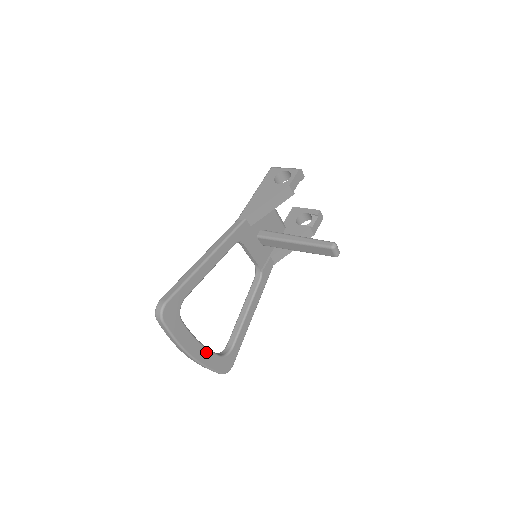
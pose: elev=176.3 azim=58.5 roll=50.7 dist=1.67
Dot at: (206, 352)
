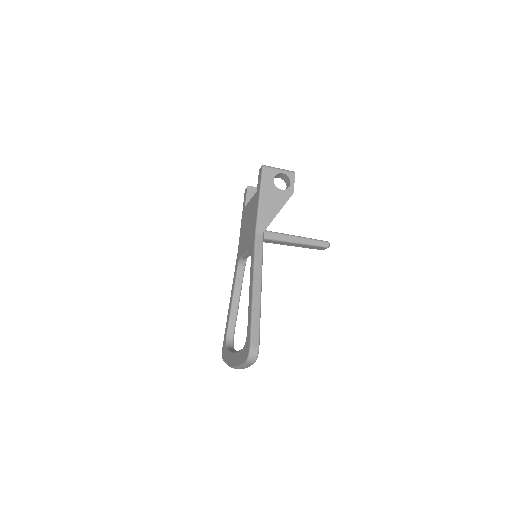
Dot at: occluded
